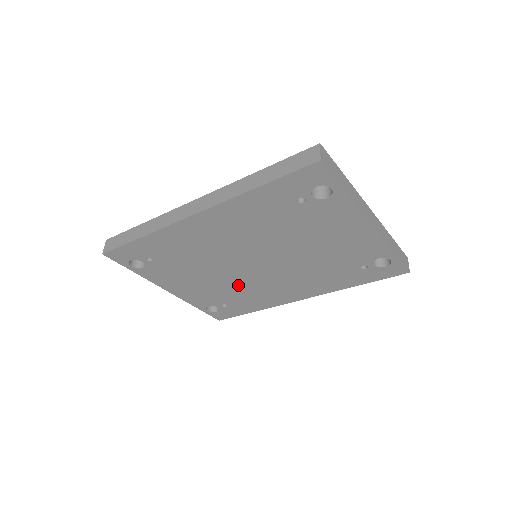
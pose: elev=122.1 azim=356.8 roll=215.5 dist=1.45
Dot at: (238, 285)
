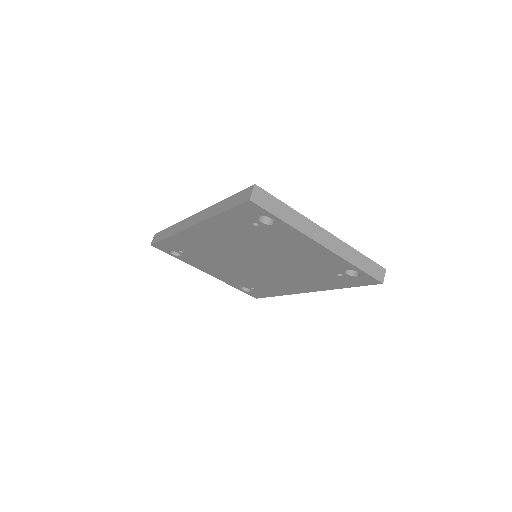
Dot at: (252, 275)
